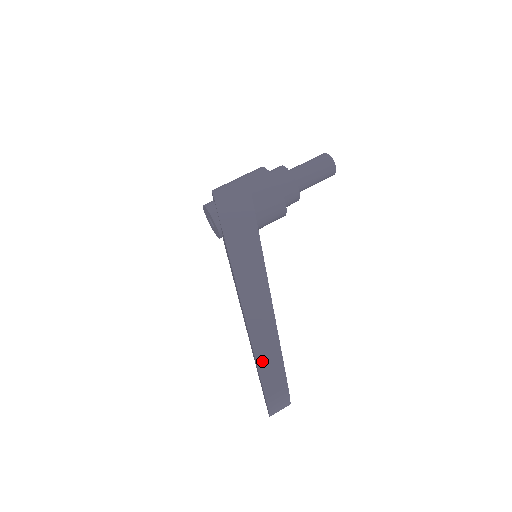
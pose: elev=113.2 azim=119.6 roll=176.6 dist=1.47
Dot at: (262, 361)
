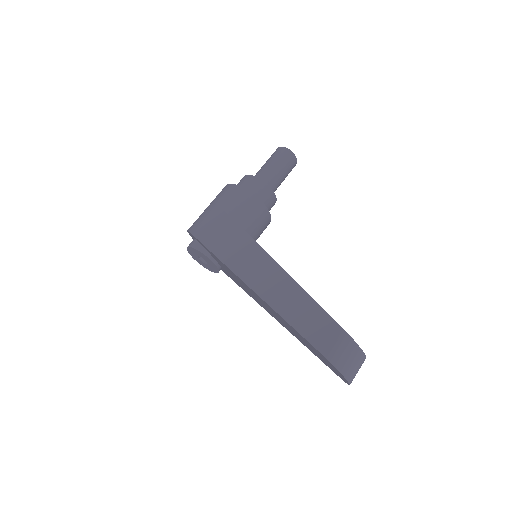
Dot at: (301, 325)
